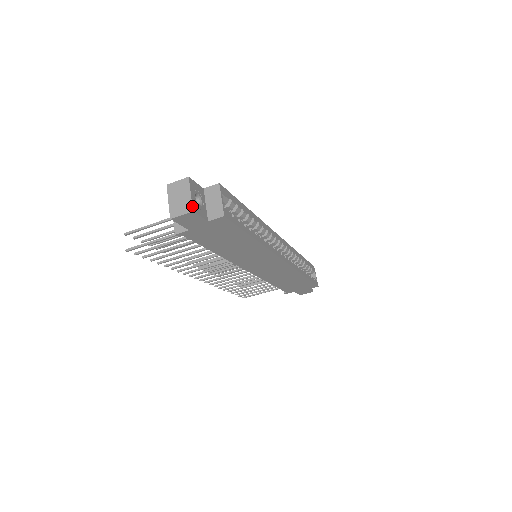
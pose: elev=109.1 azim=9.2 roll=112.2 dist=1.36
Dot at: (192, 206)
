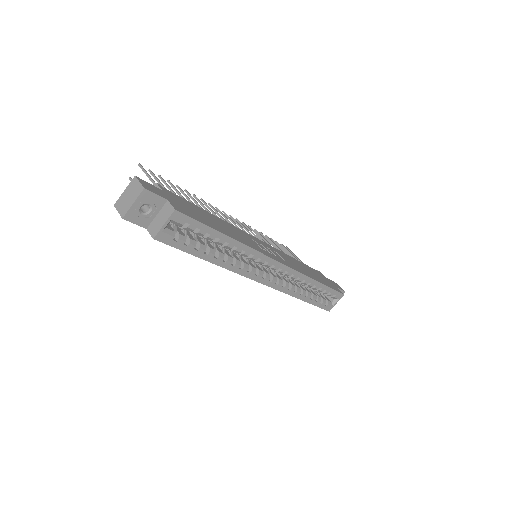
Dot at: (125, 214)
